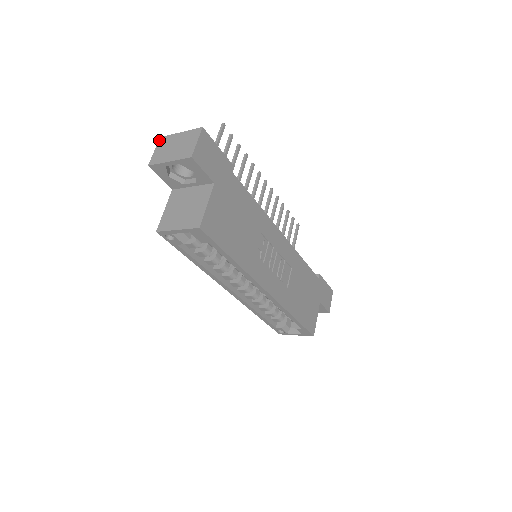
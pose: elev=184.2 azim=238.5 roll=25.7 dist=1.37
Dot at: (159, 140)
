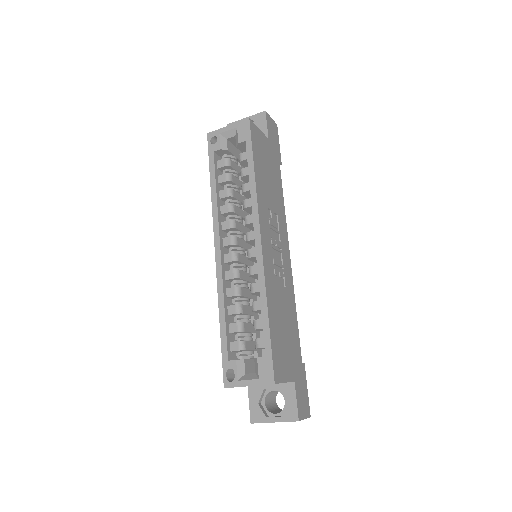
Dot at: occluded
